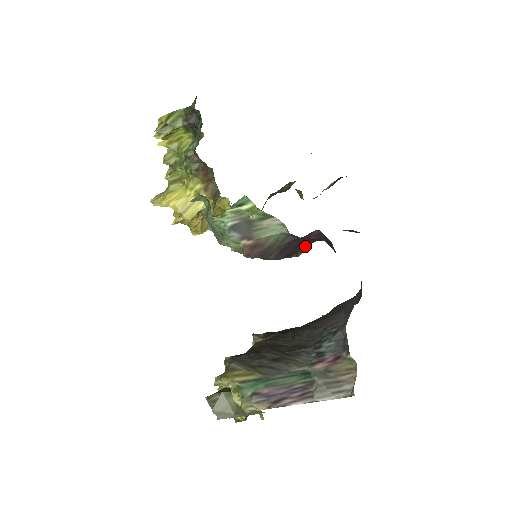
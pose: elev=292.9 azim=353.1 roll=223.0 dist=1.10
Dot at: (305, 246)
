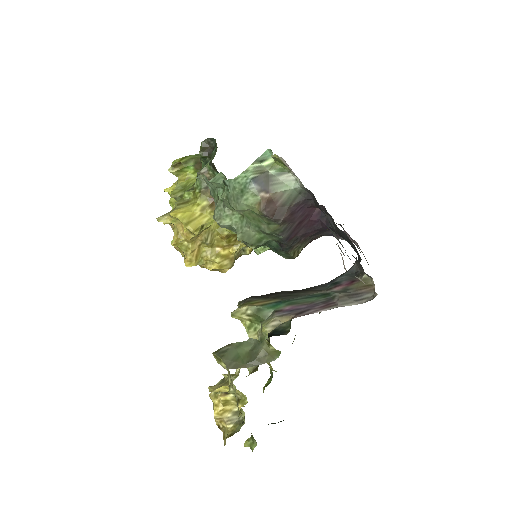
Dot at: (305, 233)
